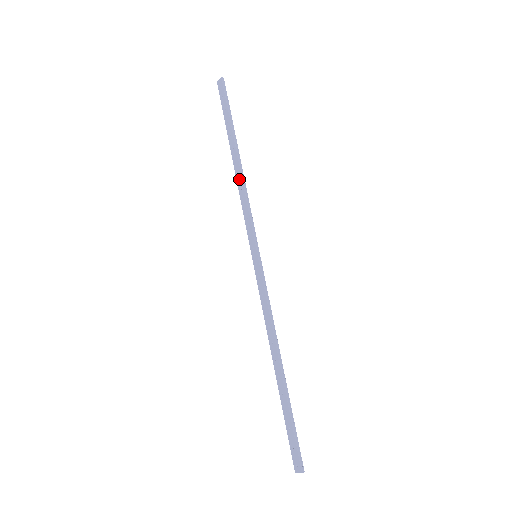
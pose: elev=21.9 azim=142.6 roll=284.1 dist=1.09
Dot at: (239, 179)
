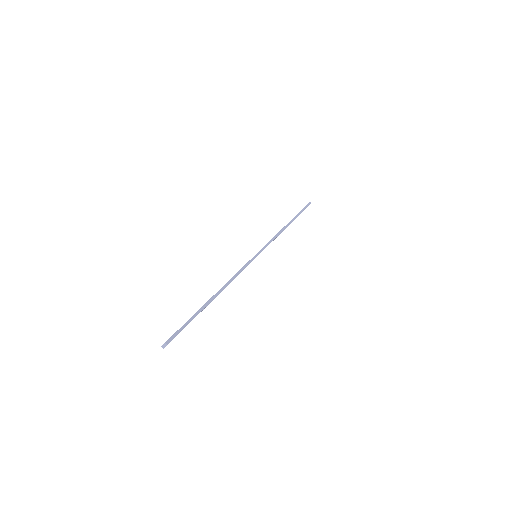
Dot at: (280, 230)
